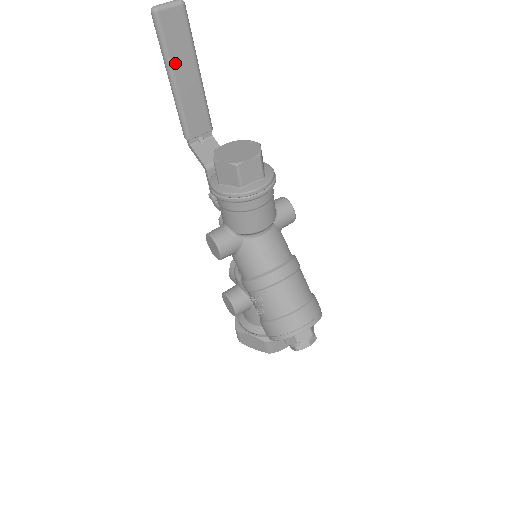
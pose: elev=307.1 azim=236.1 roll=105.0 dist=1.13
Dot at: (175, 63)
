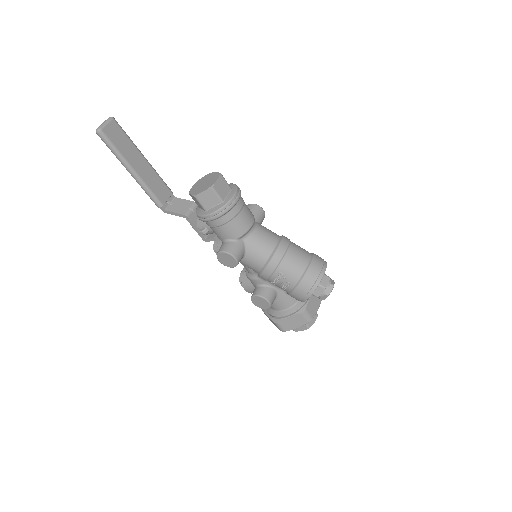
Dot at: (128, 158)
